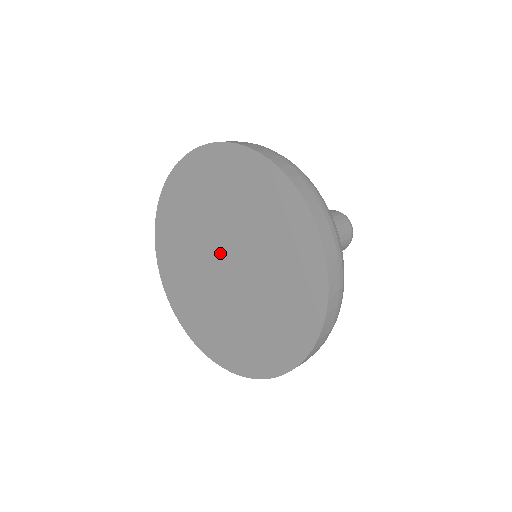
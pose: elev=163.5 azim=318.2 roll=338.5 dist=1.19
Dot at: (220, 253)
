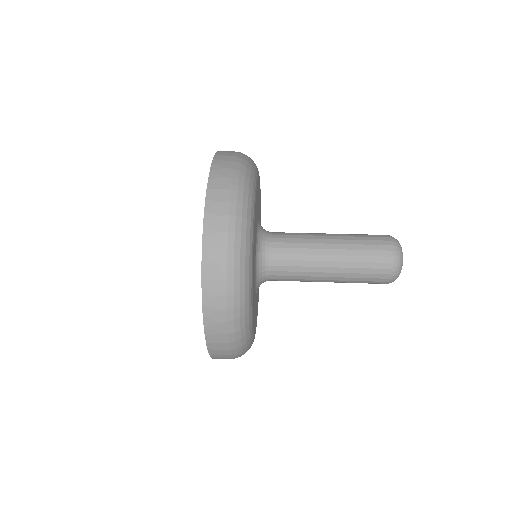
Dot at: occluded
